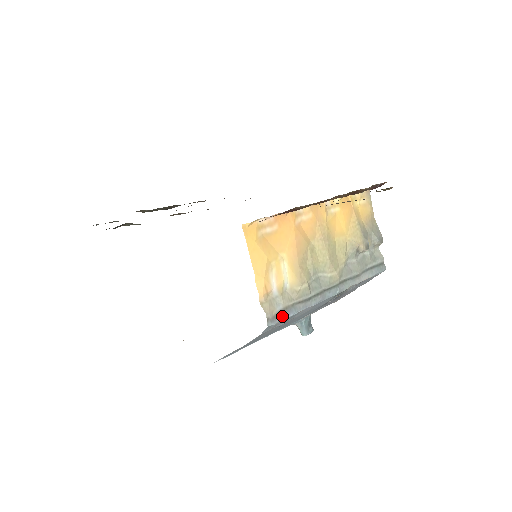
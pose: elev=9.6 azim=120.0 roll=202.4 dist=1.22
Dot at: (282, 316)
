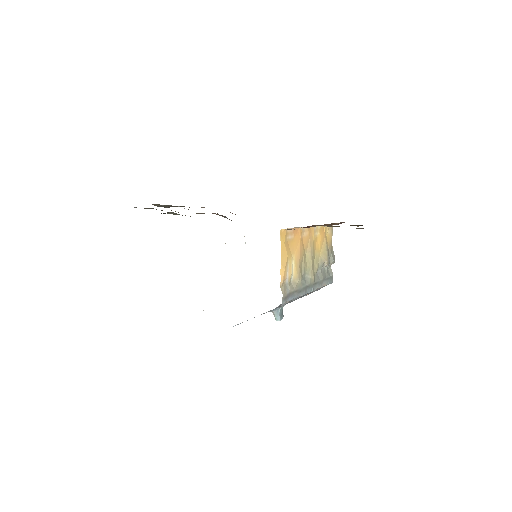
Dot at: (288, 298)
